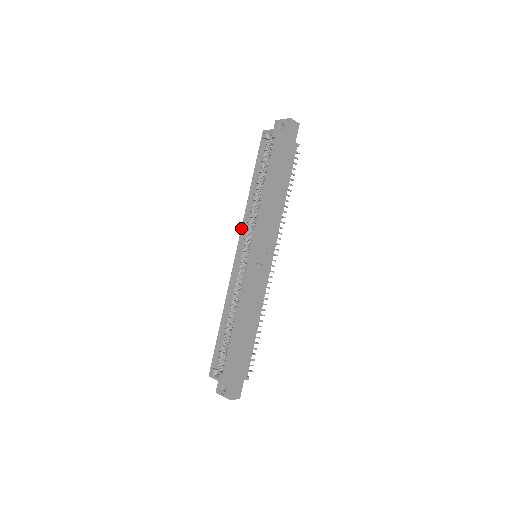
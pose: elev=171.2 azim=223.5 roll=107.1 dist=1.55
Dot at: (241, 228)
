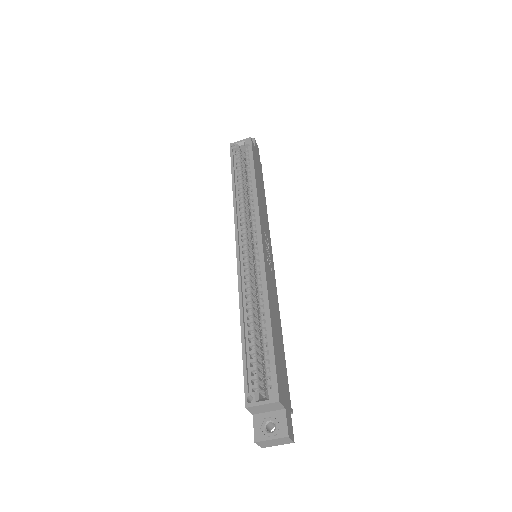
Dot at: (234, 223)
